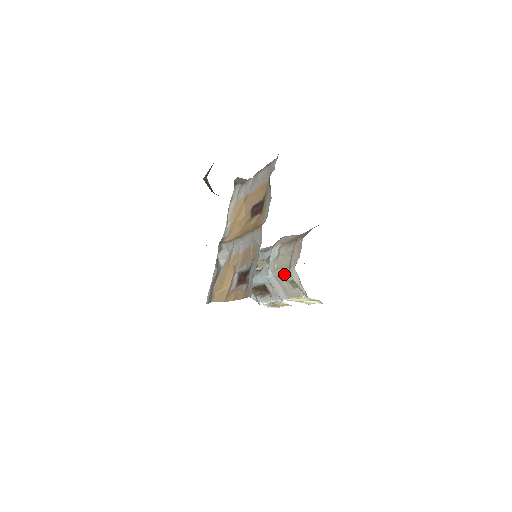
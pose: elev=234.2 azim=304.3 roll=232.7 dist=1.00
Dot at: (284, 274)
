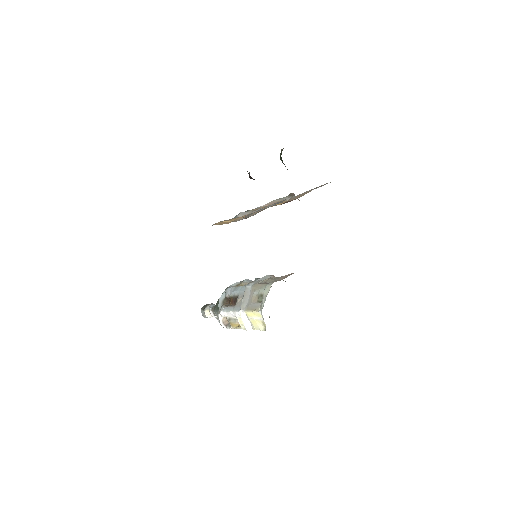
Dot at: (260, 287)
